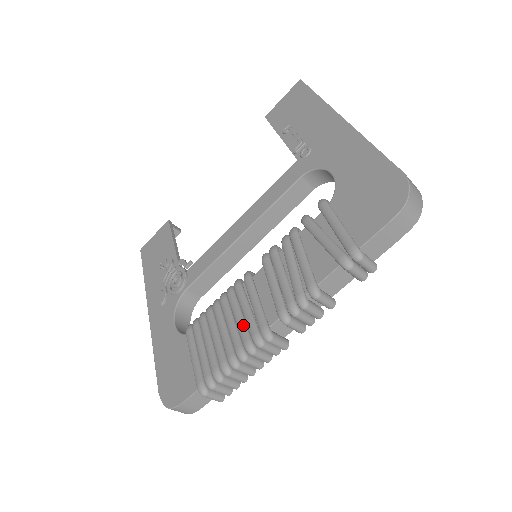
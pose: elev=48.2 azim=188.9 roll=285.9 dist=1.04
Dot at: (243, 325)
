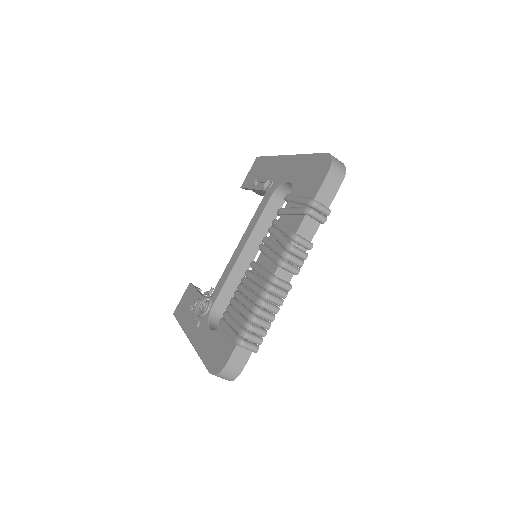
Dot at: (256, 286)
